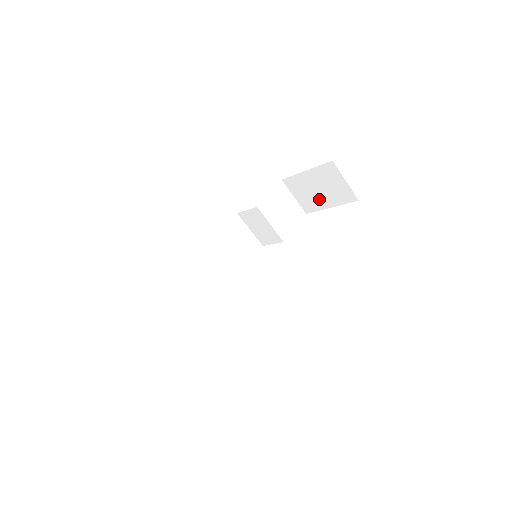
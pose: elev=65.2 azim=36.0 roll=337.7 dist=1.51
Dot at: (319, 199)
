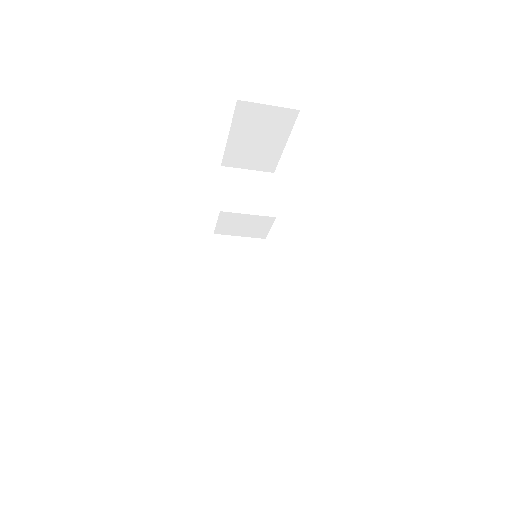
Dot at: (268, 148)
